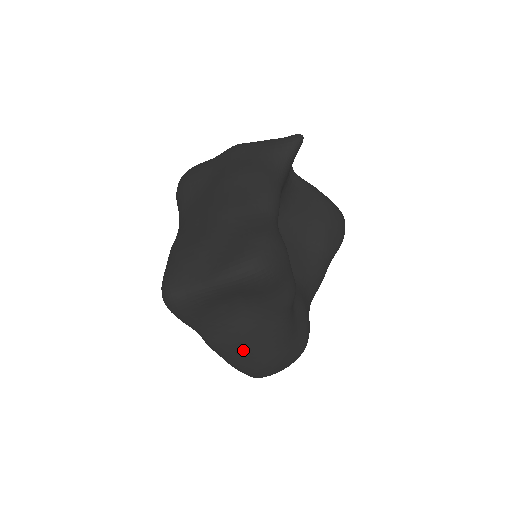
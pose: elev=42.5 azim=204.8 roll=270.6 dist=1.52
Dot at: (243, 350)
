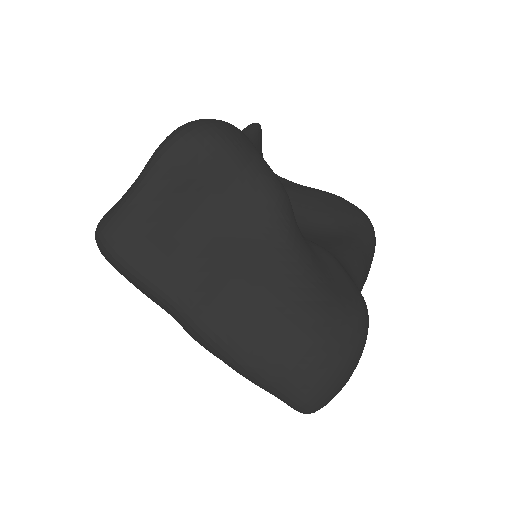
Dot at: (246, 312)
